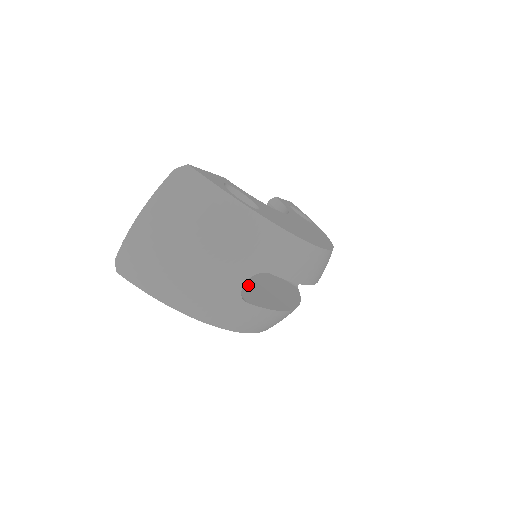
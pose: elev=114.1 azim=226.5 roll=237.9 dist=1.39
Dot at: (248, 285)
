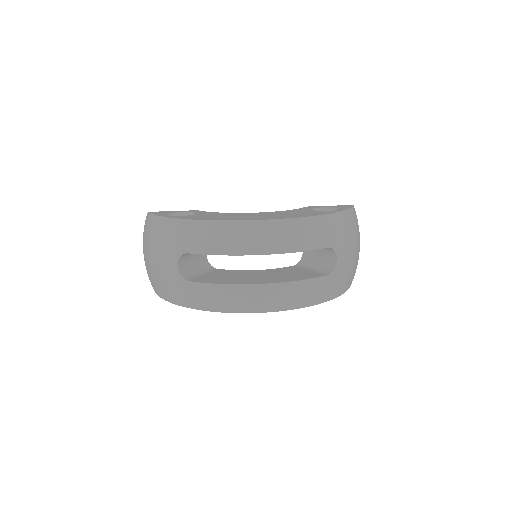
Dot at: (223, 275)
